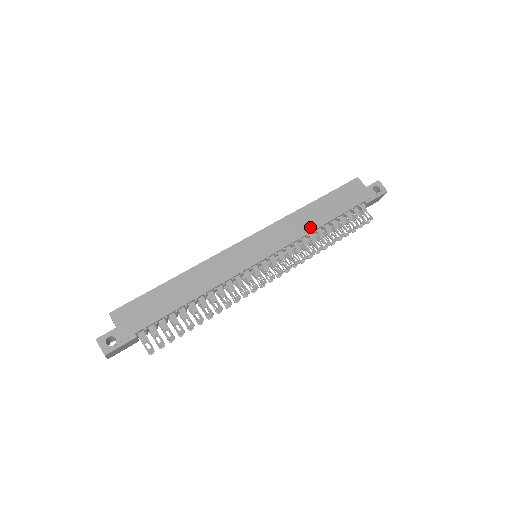
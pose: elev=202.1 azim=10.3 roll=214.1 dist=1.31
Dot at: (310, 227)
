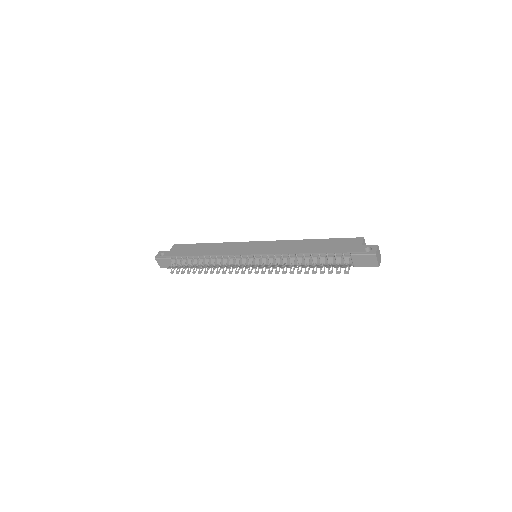
Dot at: (295, 251)
